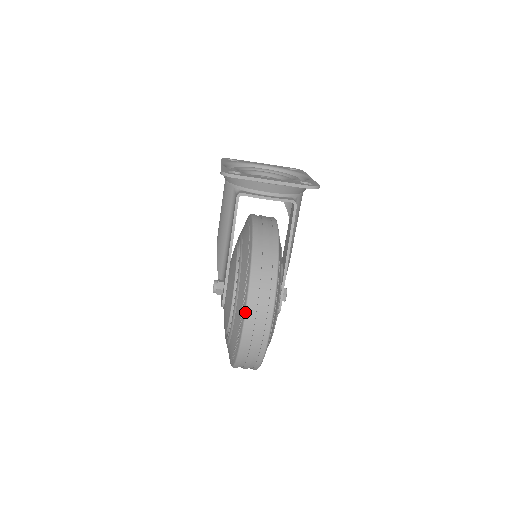
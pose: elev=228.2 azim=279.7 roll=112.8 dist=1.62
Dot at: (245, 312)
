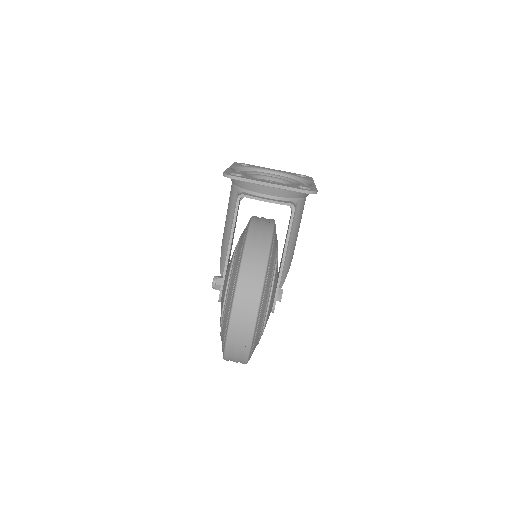
Dot at: (232, 305)
